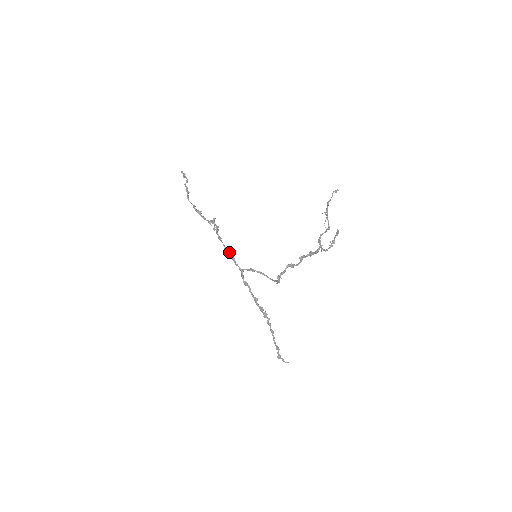
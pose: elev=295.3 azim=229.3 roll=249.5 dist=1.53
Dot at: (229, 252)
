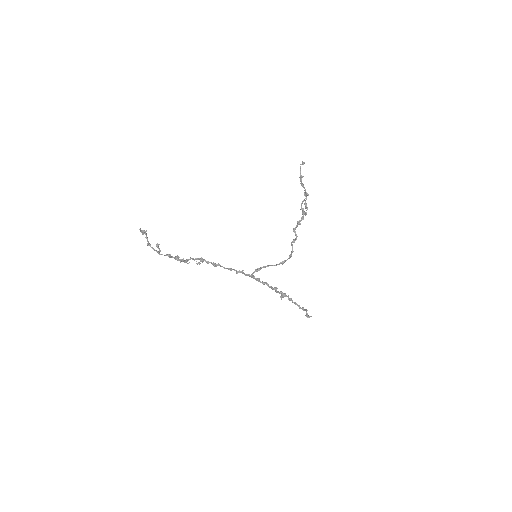
Dot at: (234, 269)
